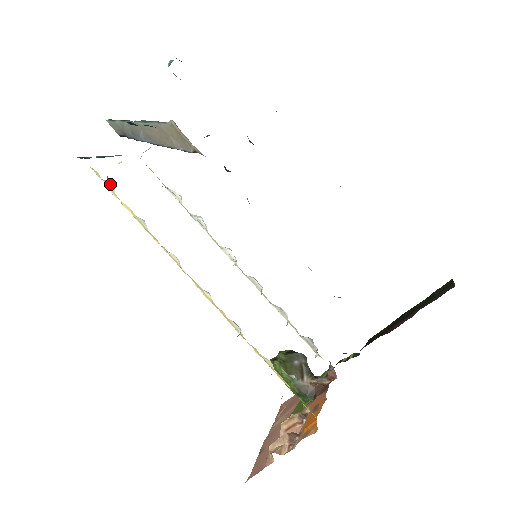
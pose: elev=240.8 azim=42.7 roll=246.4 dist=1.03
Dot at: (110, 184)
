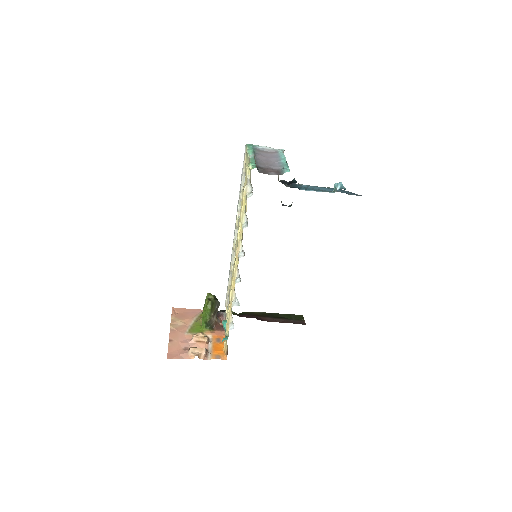
Dot at: (250, 187)
